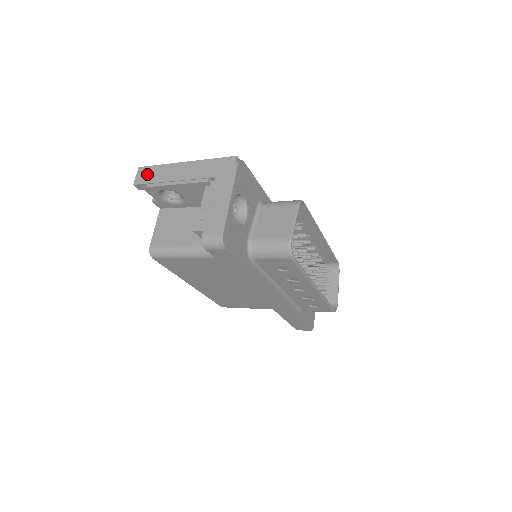
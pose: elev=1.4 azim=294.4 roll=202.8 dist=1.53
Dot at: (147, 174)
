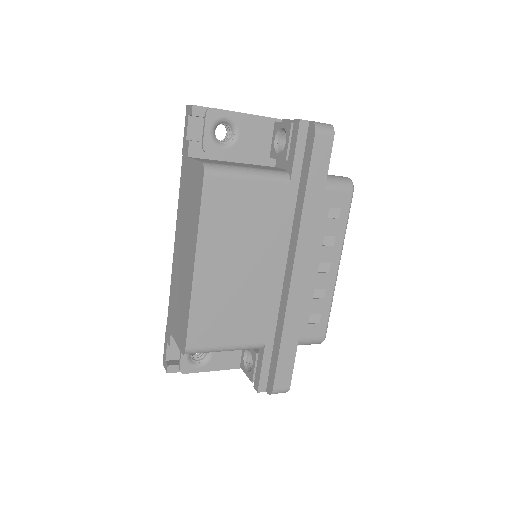
Dot at: occluded
